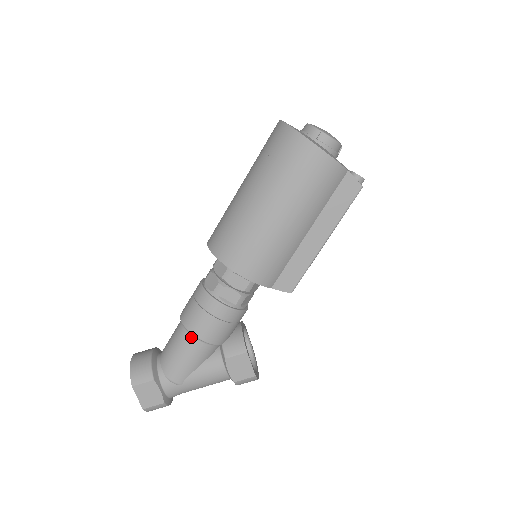
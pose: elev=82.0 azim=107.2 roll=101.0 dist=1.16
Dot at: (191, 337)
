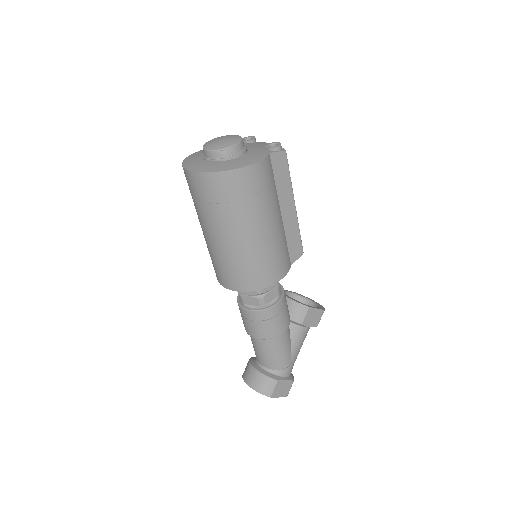
Dot at: (273, 339)
